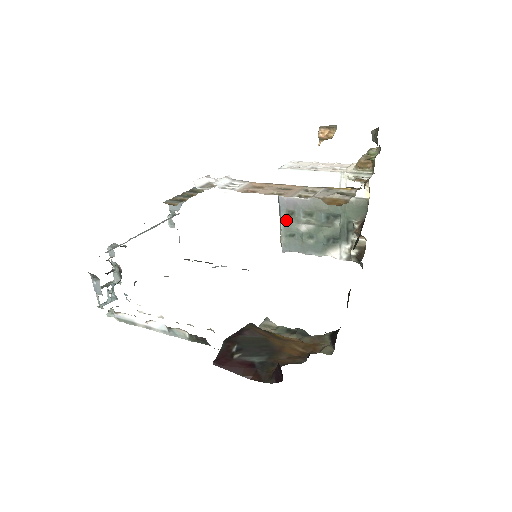
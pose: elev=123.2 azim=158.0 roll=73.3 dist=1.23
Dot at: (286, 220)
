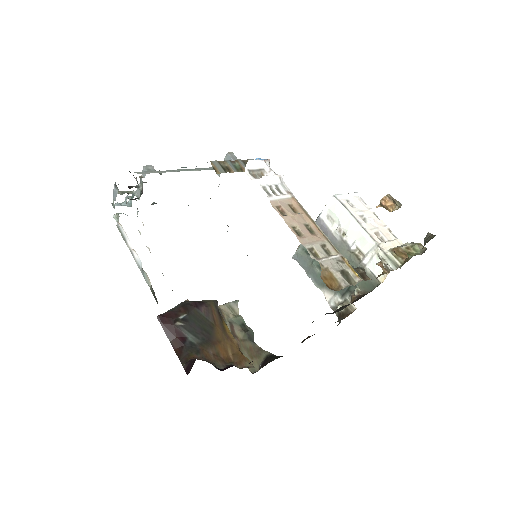
Dot at: occluded
